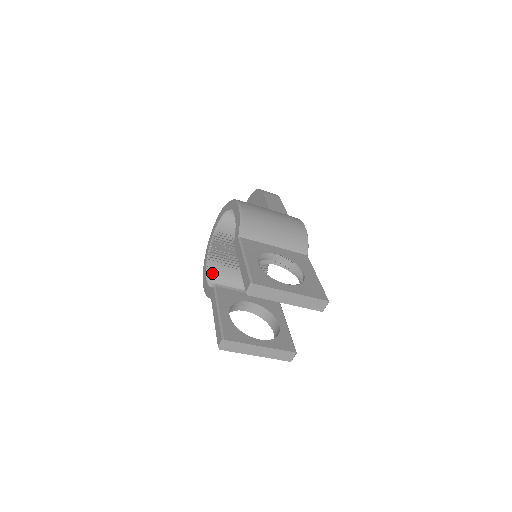
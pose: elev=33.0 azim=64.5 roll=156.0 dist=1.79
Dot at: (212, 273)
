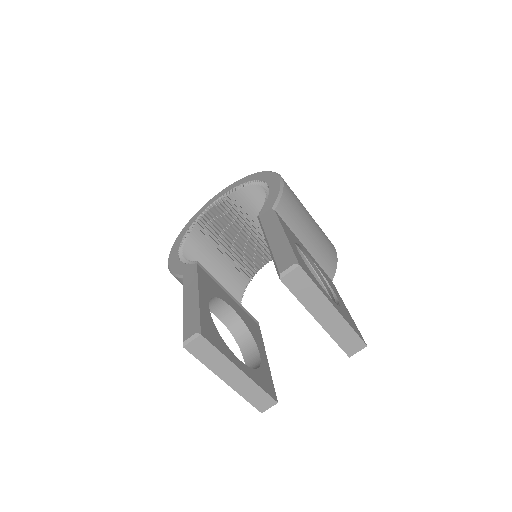
Dot at: (188, 250)
